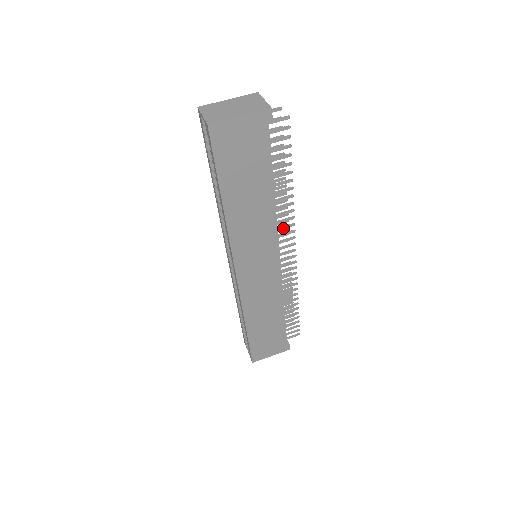
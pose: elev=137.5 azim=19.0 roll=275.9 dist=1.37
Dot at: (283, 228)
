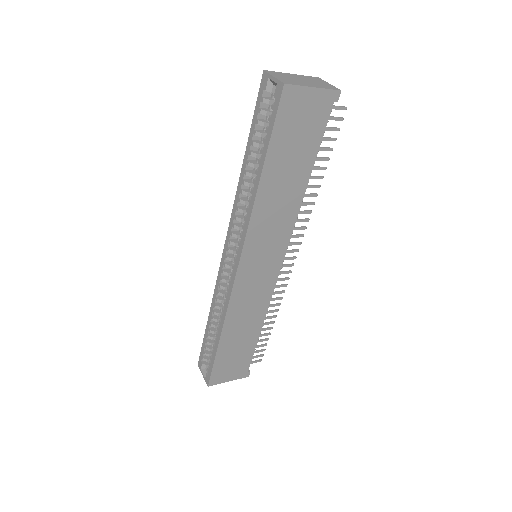
Dot at: (295, 229)
